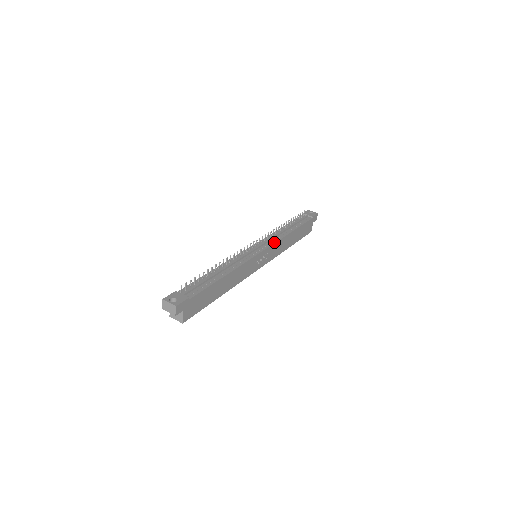
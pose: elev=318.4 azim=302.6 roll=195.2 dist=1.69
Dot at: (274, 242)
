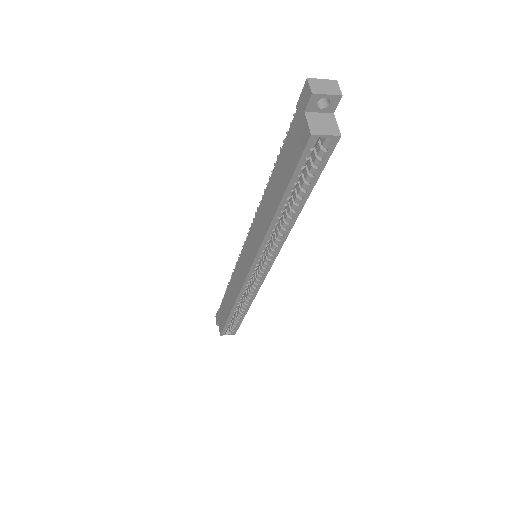
Dot at: occluded
